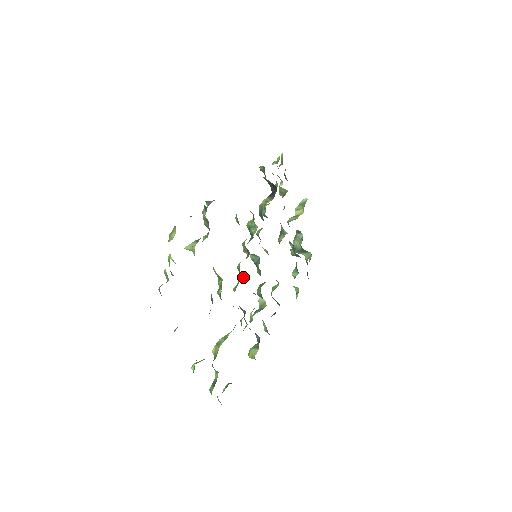
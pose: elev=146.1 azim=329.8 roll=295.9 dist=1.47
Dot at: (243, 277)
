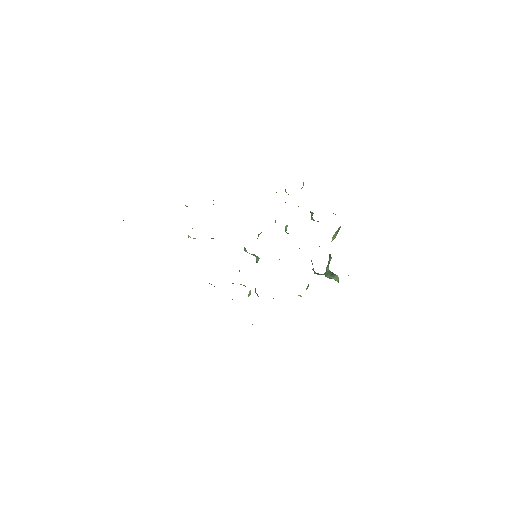
Dot at: occluded
